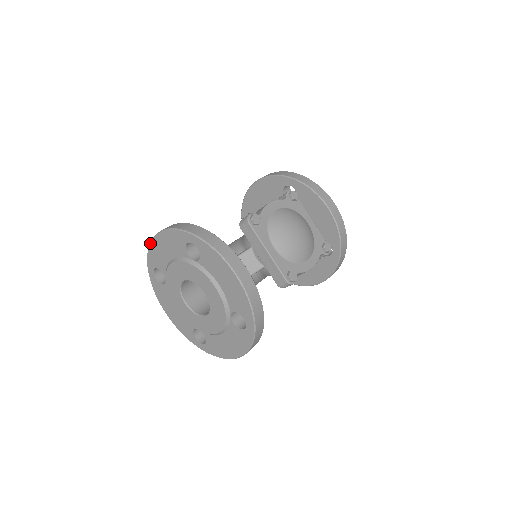
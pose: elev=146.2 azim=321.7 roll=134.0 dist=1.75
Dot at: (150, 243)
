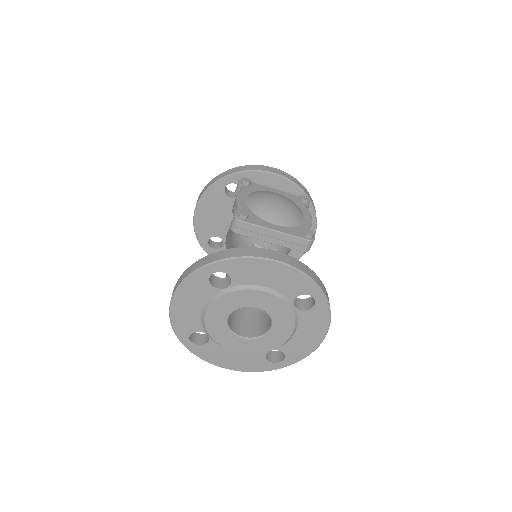
Dot at: (170, 315)
